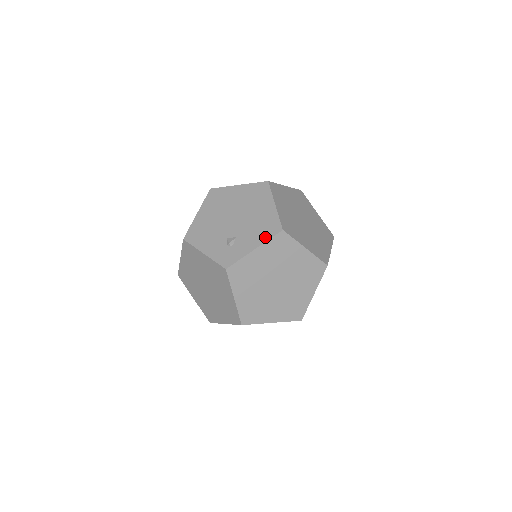
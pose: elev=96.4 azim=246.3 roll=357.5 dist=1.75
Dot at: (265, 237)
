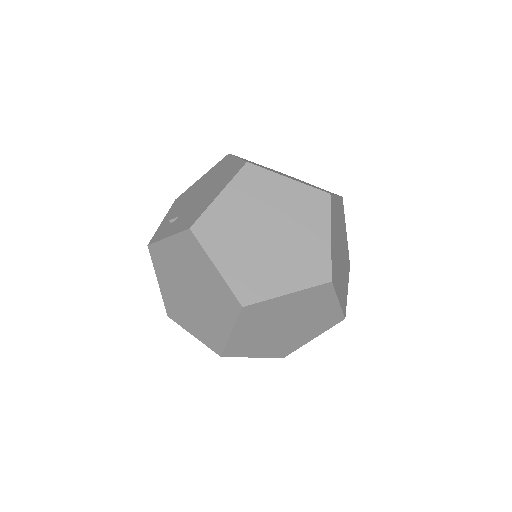
Dot at: (180, 228)
